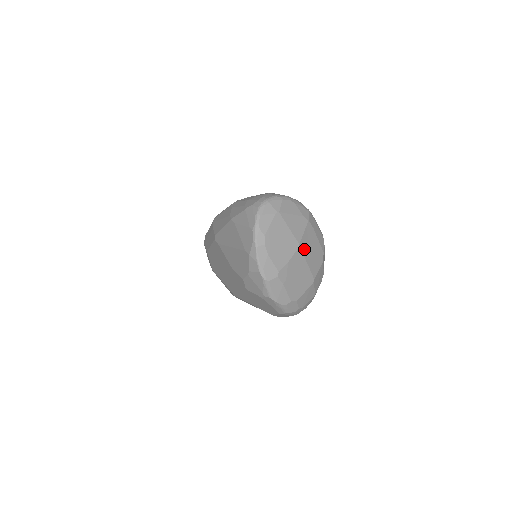
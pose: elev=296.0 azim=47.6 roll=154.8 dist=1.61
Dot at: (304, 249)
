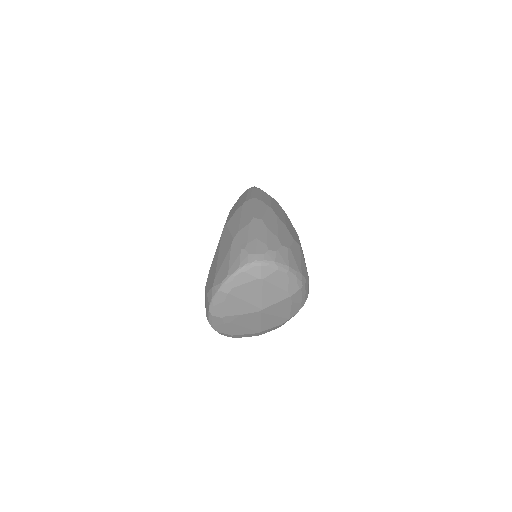
Dot at: (265, 313)
